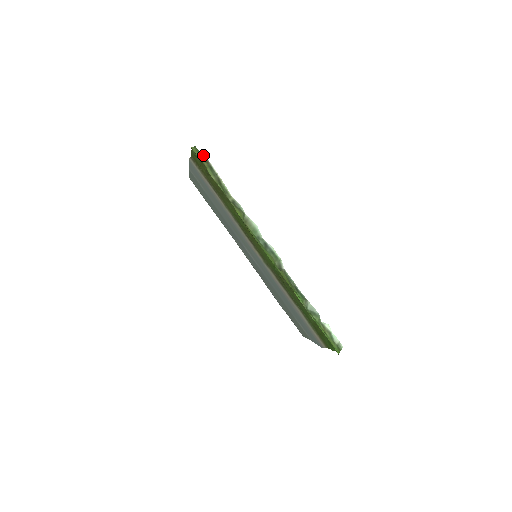
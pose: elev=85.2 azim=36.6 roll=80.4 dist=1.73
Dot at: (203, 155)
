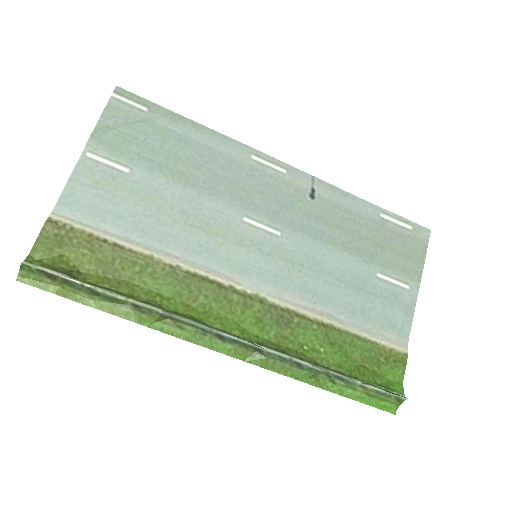
Dot at: (41, 270)
